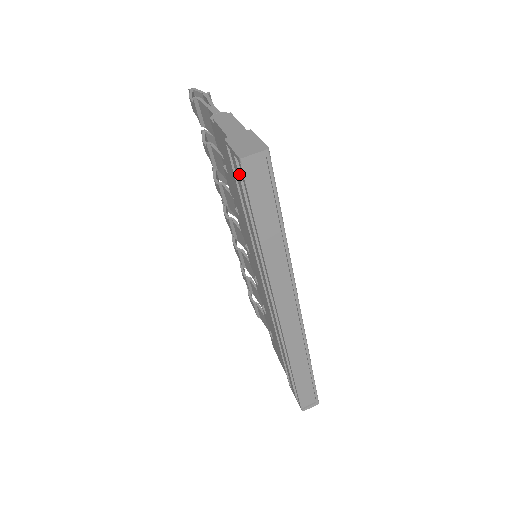
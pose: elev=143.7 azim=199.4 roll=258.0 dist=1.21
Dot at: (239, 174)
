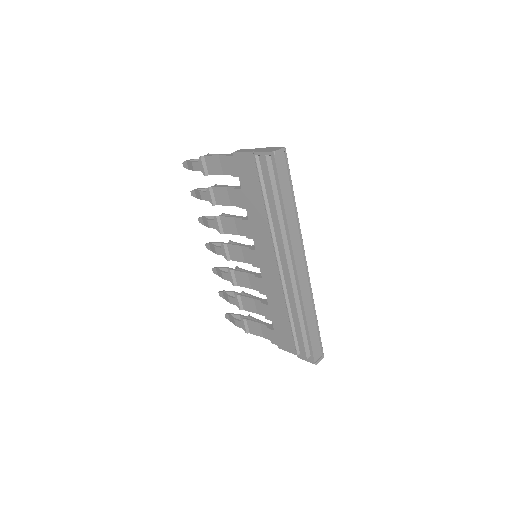
Dot at: (268, 167)
